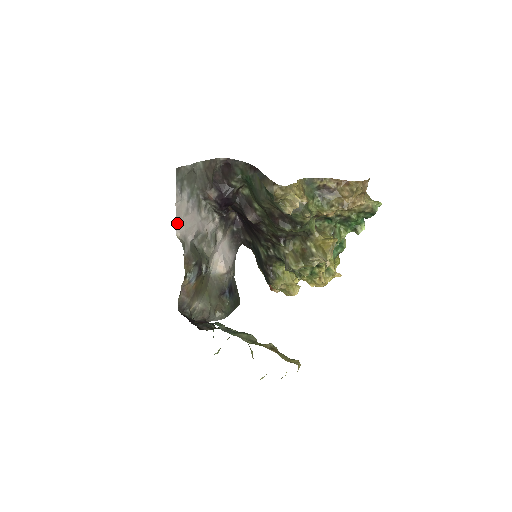
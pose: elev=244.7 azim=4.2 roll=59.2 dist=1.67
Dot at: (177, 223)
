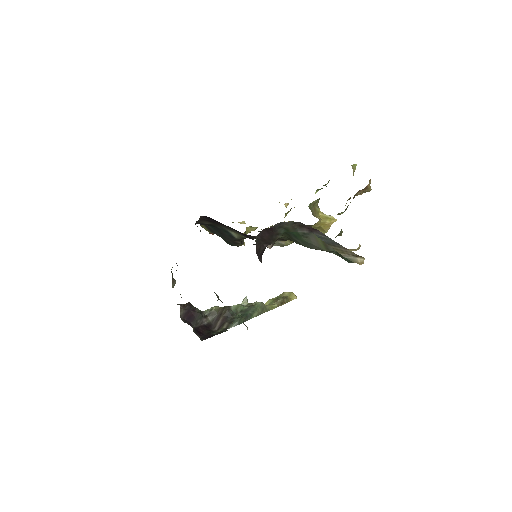
Dot at: occluded
